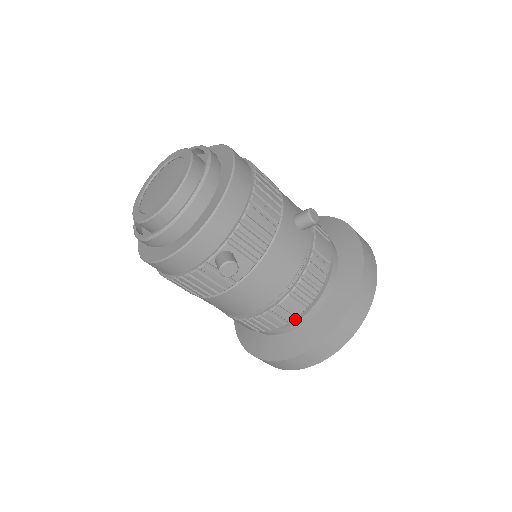
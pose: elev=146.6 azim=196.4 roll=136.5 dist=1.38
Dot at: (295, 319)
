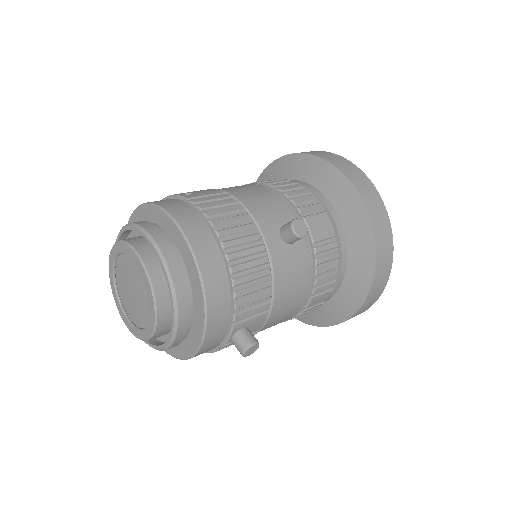
Dot at: occluded
